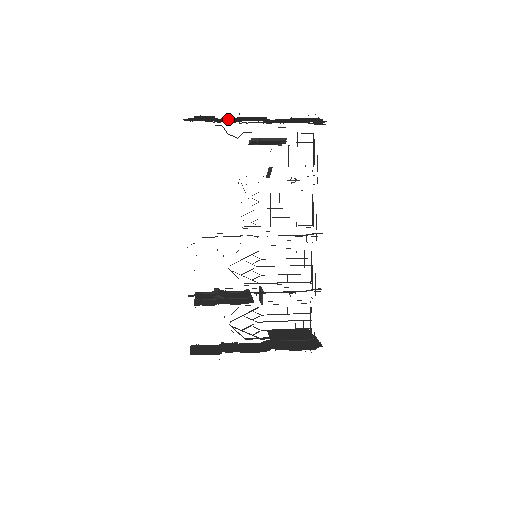
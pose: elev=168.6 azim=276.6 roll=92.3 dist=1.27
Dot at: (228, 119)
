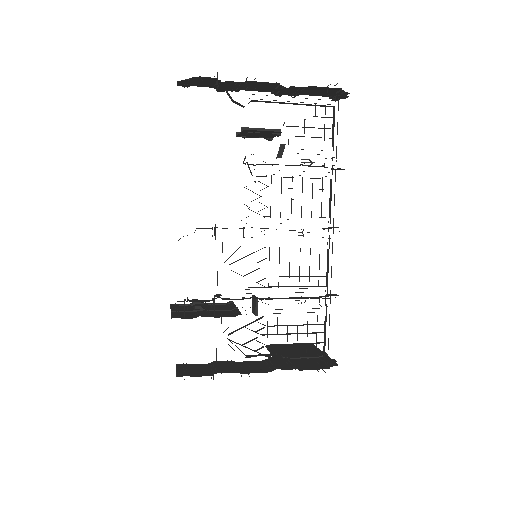
Dot at: (233, 84)
